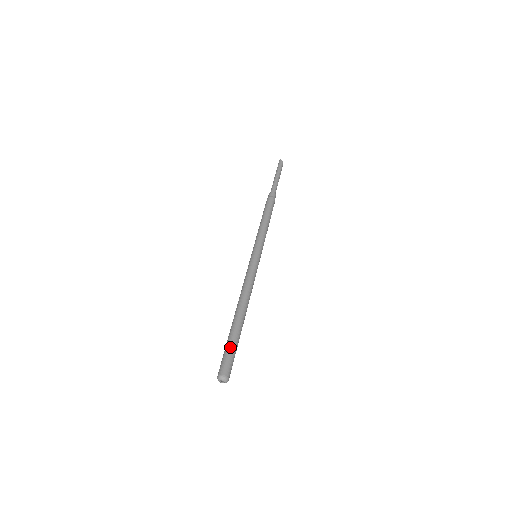
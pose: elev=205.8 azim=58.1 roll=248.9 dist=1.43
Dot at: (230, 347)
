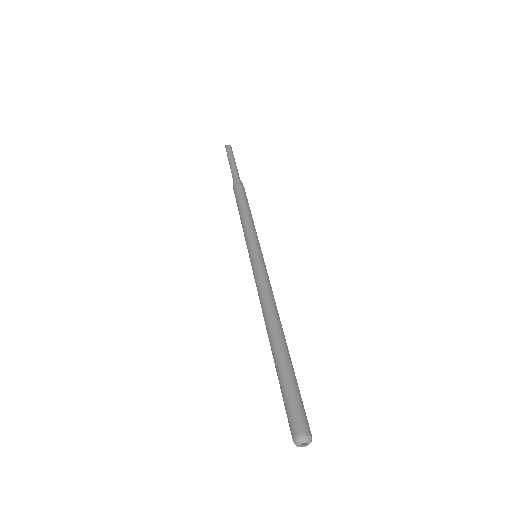
Dot at: (284, 390)
